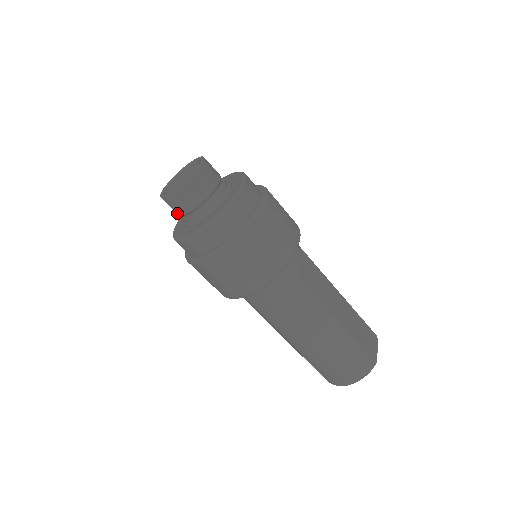
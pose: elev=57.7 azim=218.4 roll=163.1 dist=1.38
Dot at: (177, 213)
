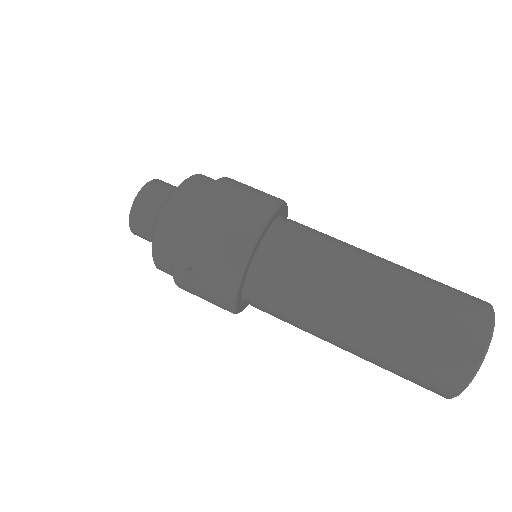
Dot at: (157, 203)
